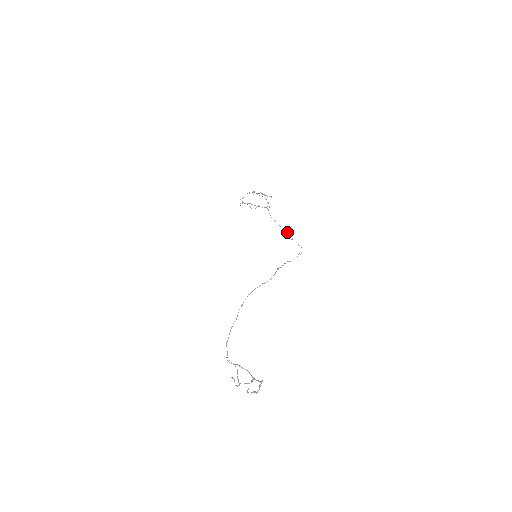
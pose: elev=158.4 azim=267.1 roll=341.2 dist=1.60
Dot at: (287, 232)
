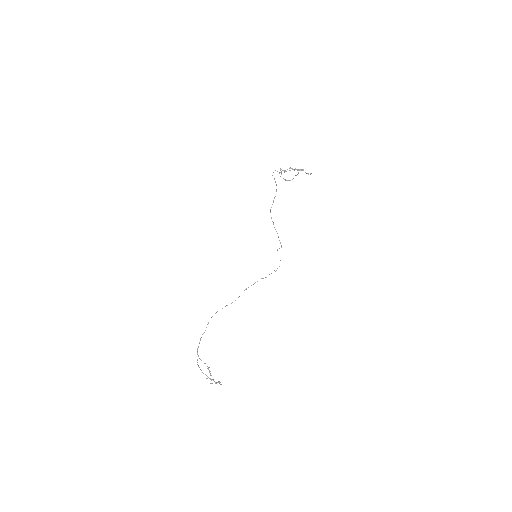
Dot at: occluded
